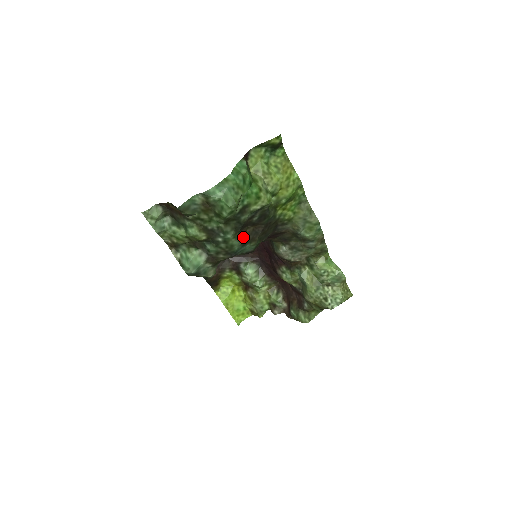
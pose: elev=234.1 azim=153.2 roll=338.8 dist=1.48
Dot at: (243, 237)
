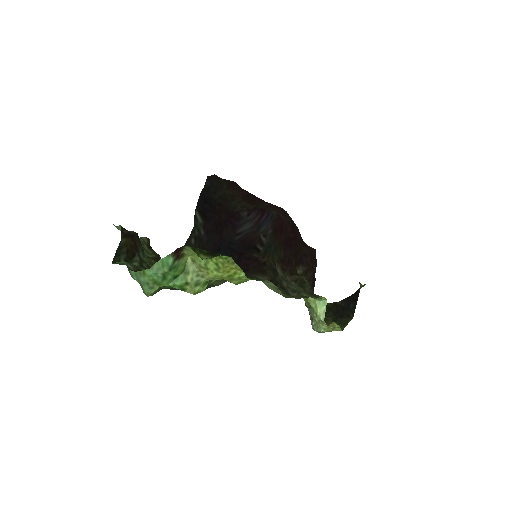
Dot at: occluded
